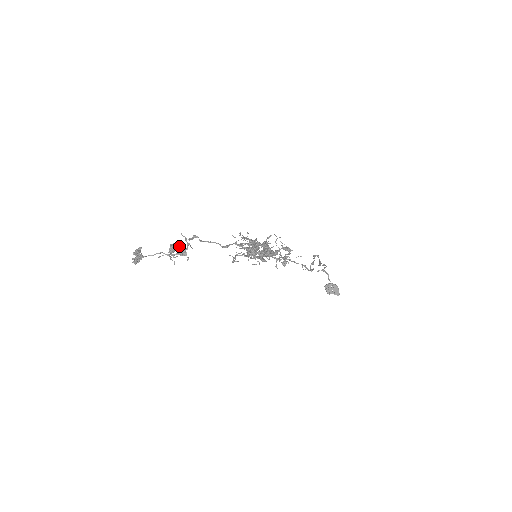
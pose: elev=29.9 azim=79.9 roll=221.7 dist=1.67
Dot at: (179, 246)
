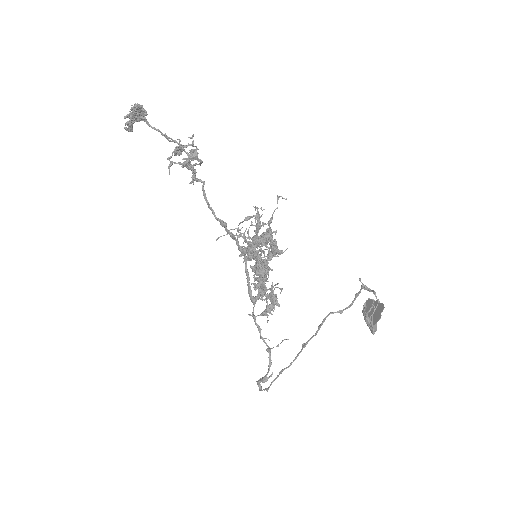
Dot at: (197, 148)
